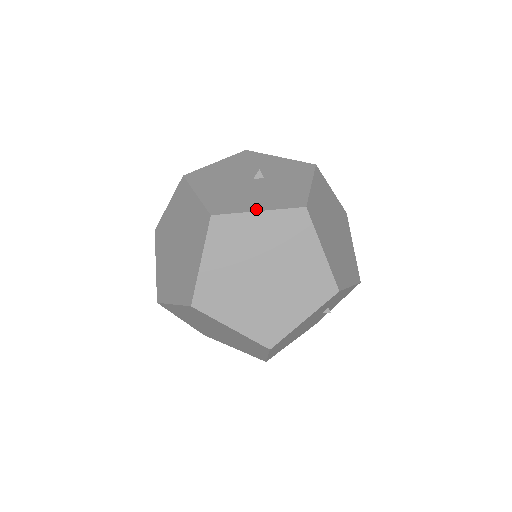
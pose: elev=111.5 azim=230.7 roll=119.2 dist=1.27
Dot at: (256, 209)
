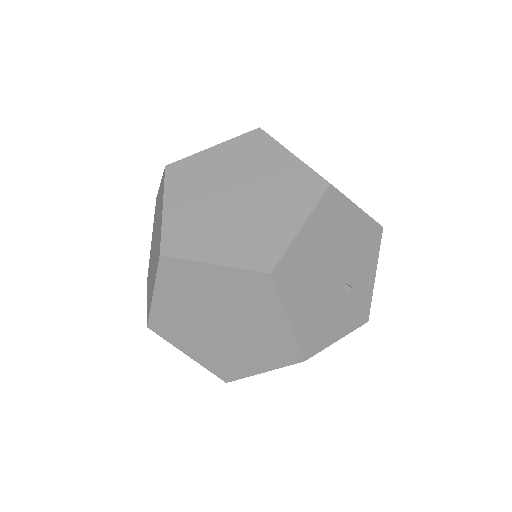
Dot at: occluded
